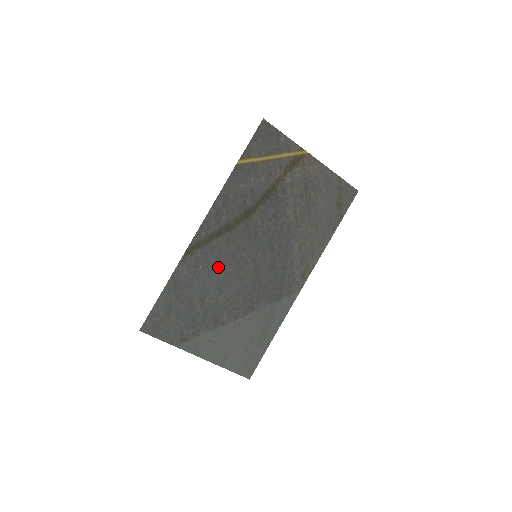
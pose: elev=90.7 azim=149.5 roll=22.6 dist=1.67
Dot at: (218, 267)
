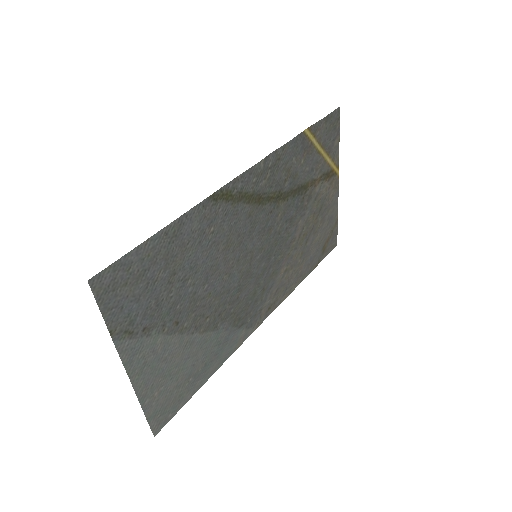
Dot at: (224, 243)
